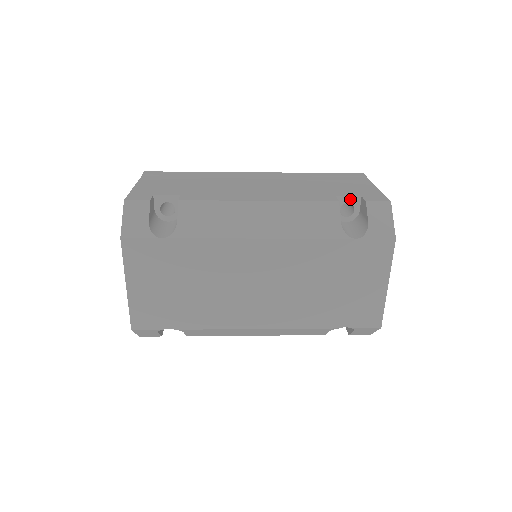
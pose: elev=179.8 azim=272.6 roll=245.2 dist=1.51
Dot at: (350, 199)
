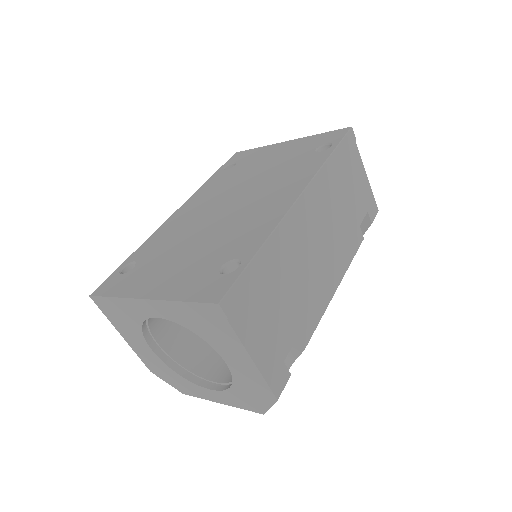
Dot at: (362, 218)
